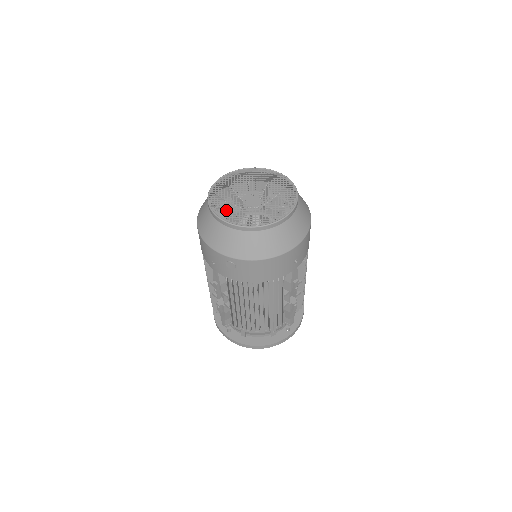
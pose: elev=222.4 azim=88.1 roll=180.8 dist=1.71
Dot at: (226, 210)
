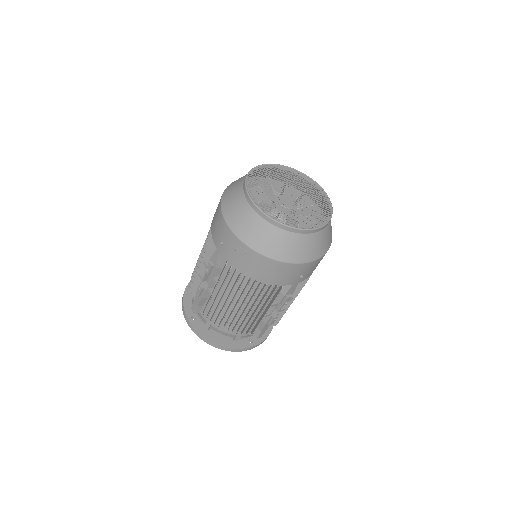
Dot at: (261, 196)
